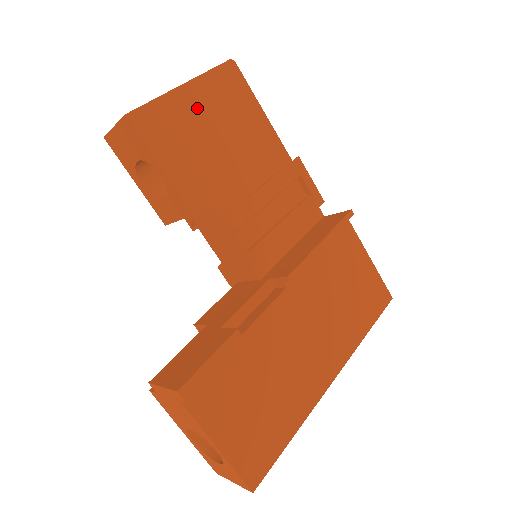
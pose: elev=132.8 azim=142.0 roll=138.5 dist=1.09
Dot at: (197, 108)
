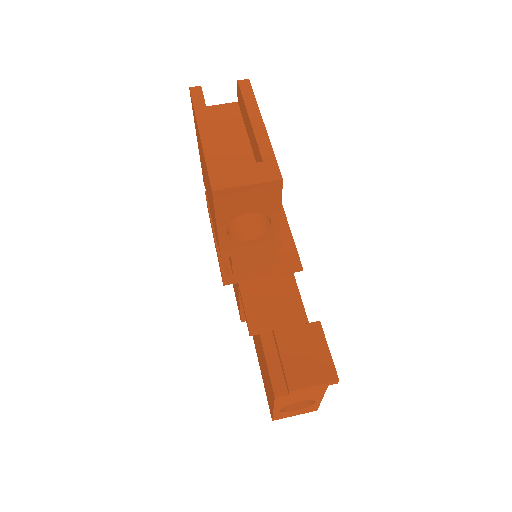
Dot at: occluded
